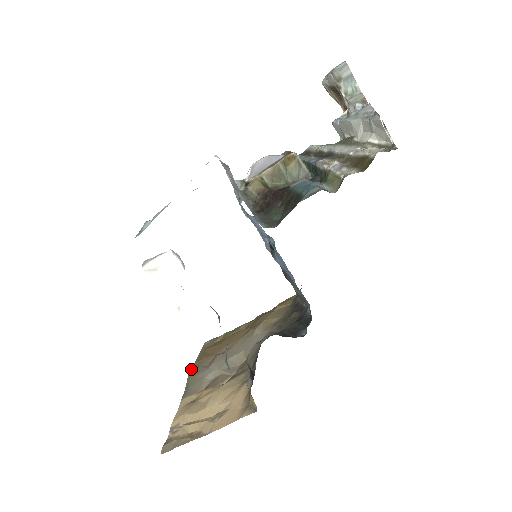
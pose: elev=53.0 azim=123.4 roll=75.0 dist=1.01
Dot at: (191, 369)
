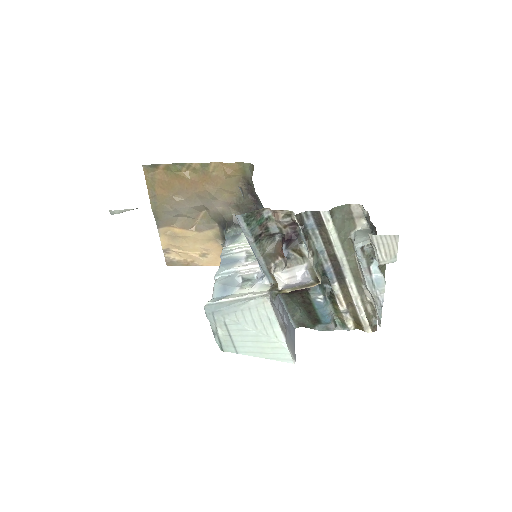
Dot at: (150, 202)
